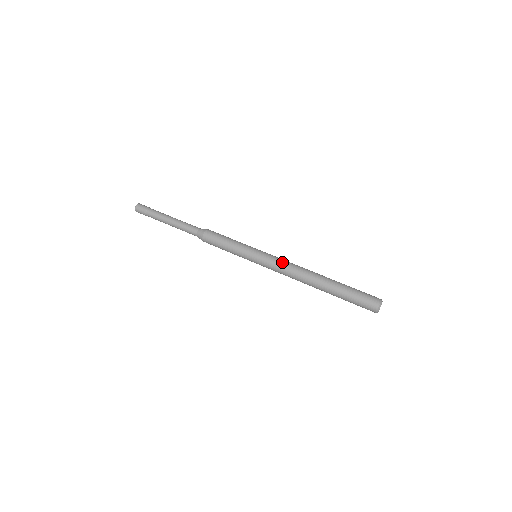
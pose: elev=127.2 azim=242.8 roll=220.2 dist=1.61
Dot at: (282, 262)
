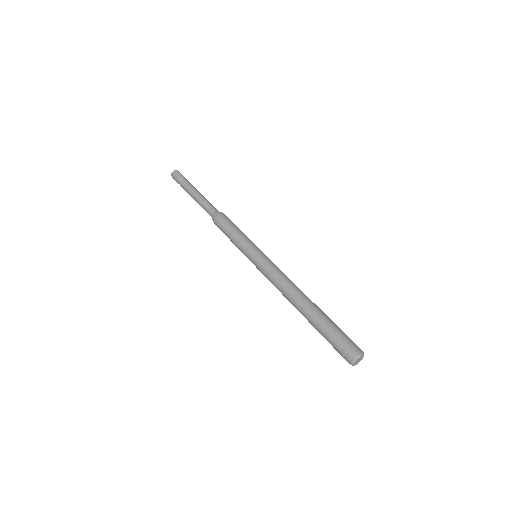
Dot at: (276, 270)
